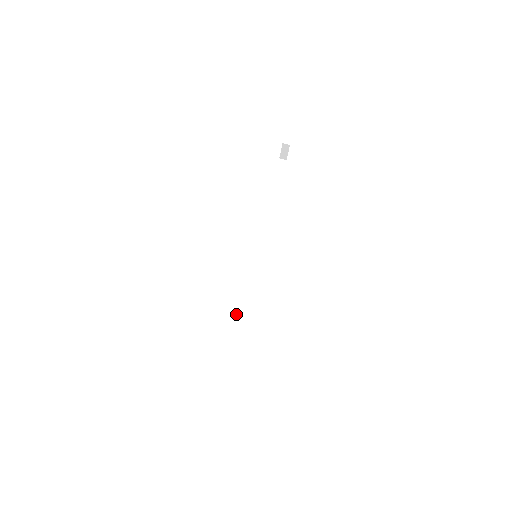
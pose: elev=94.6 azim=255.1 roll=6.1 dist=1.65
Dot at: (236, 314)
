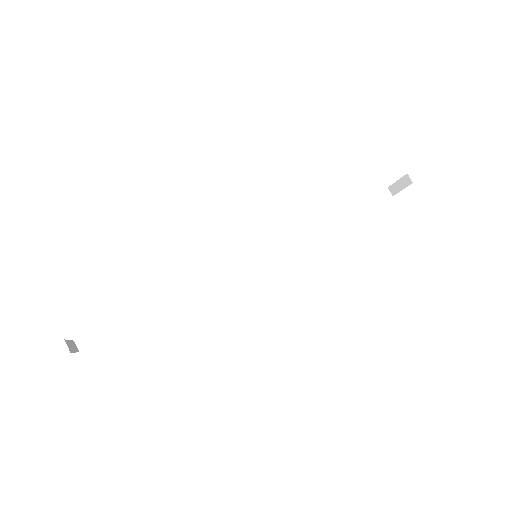
Dot at: (174, 292)
